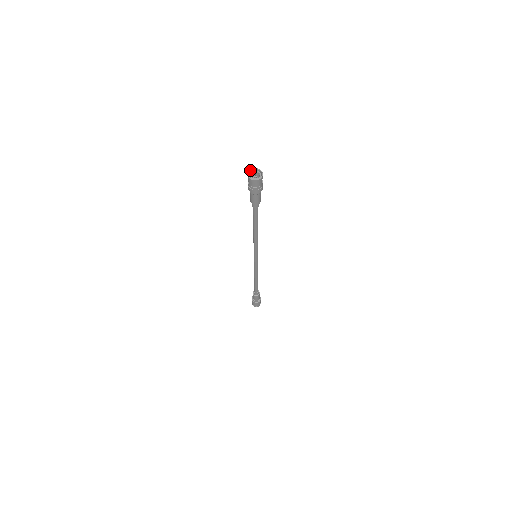
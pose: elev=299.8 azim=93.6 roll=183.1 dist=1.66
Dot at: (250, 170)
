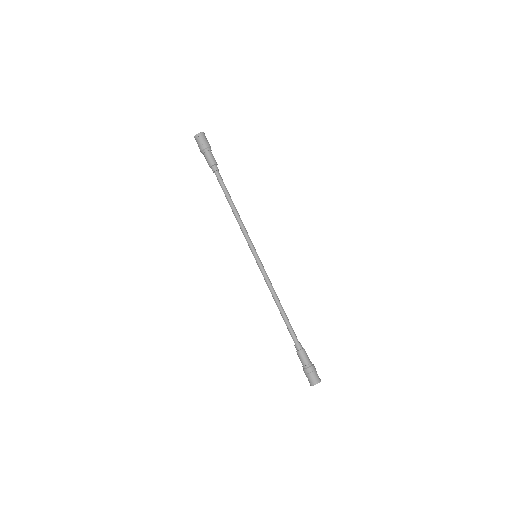
Dot at: (194, 137)
